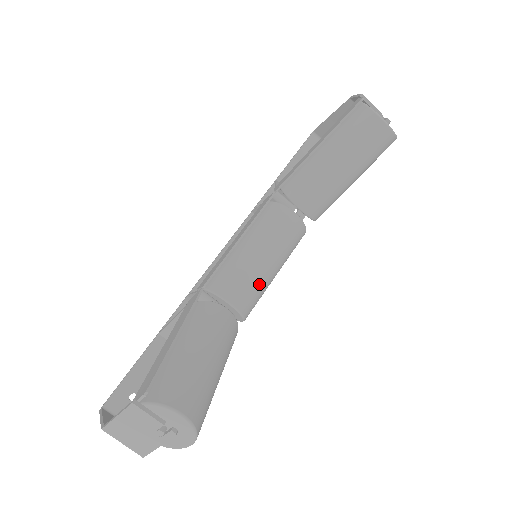
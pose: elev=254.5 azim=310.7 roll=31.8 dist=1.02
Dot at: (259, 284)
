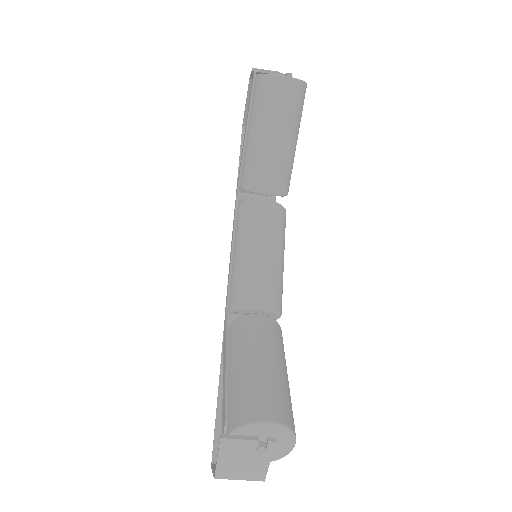
Dot at: (272, 277)
